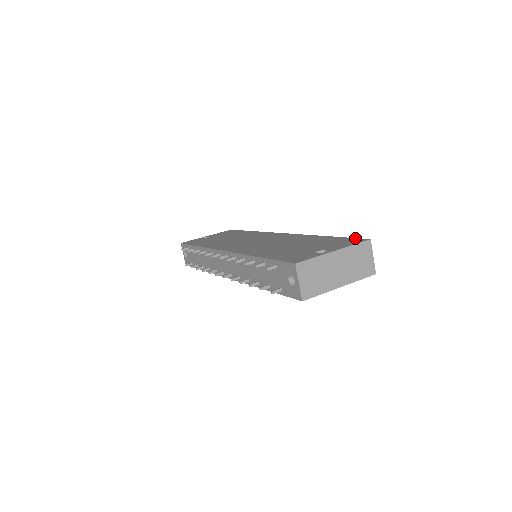
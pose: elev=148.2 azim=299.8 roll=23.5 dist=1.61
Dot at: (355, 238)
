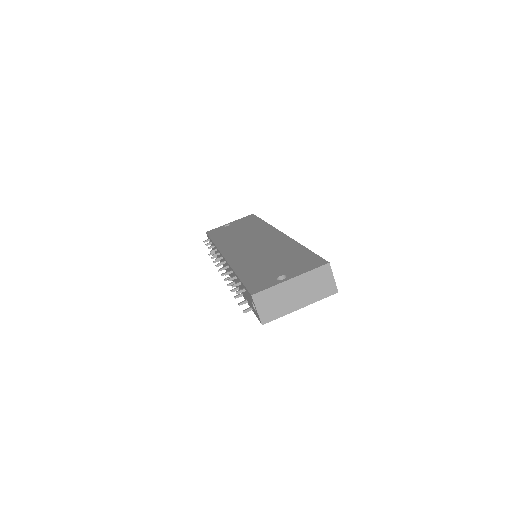
Dot at: (320, 258)
